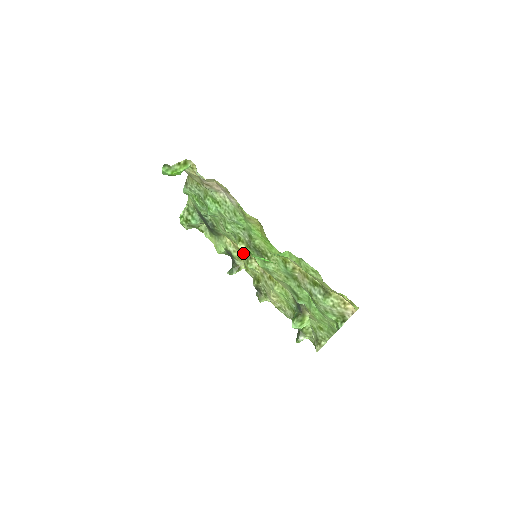
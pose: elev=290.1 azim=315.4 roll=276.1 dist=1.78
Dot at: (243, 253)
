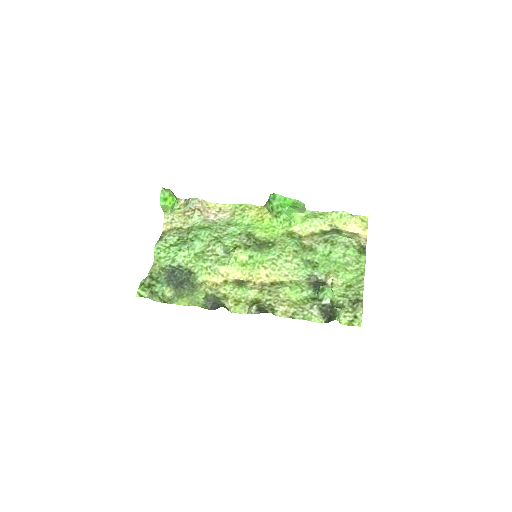
Dot at: (232, 283)
